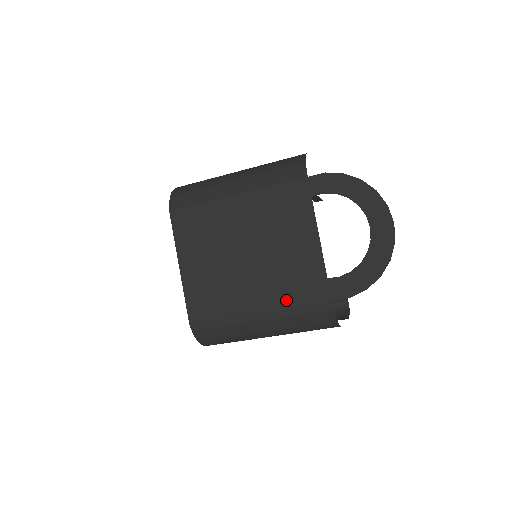
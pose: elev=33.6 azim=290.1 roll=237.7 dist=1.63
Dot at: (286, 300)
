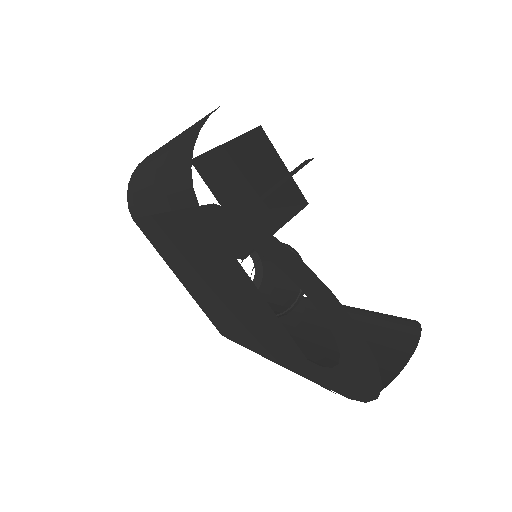
Dot at: (279, 359)
